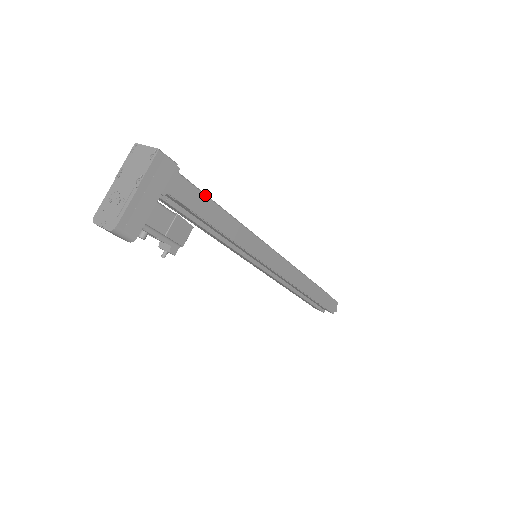
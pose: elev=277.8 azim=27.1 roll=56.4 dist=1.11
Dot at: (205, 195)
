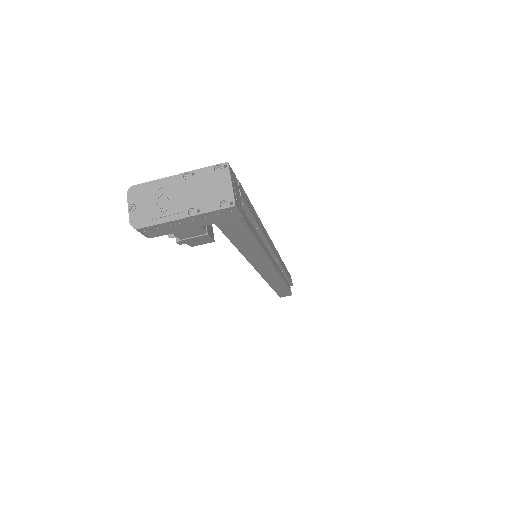
Dot at: (249, 231)
